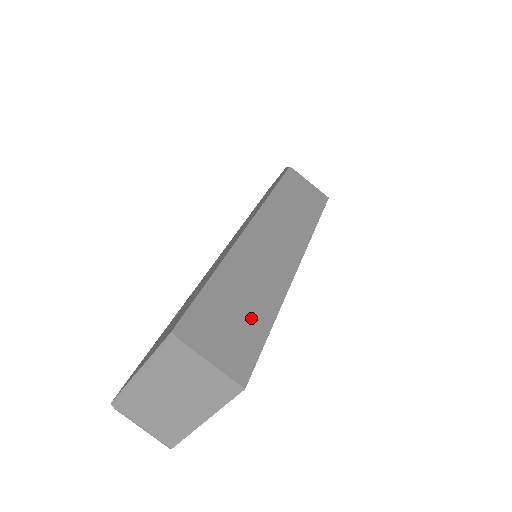
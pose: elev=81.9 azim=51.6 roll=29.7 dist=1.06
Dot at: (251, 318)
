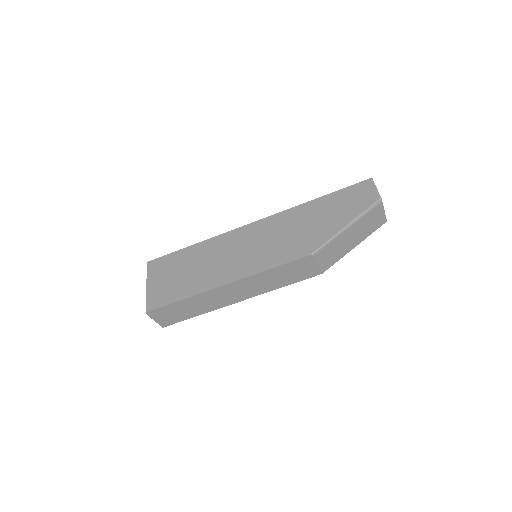
Dot at: (185, 314)
